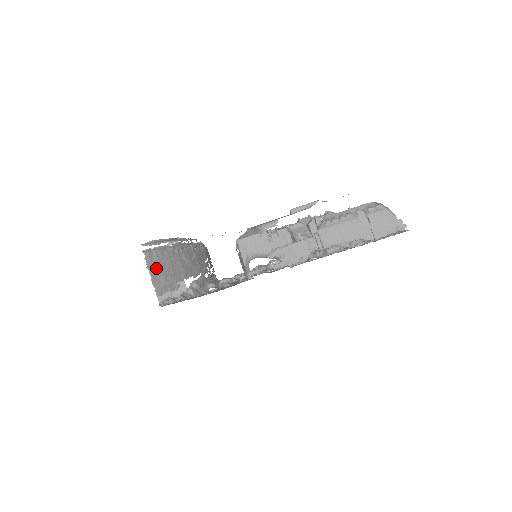
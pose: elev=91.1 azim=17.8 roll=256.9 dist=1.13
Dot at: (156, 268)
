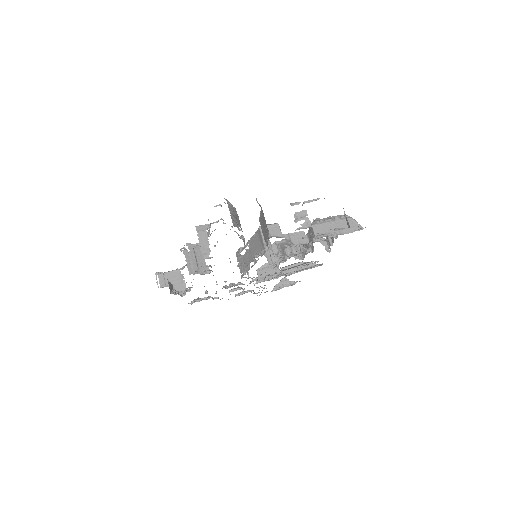
Dot at: (231, 211)
